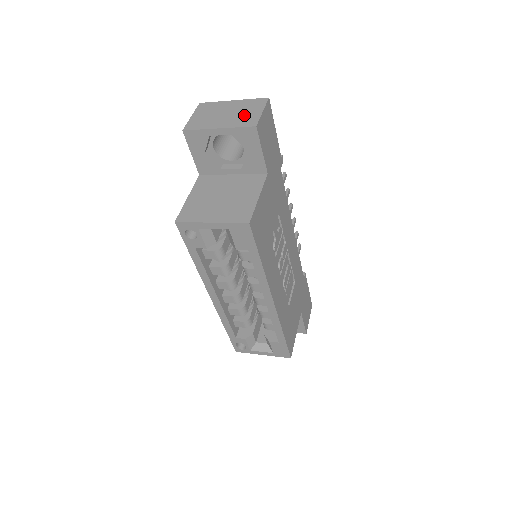
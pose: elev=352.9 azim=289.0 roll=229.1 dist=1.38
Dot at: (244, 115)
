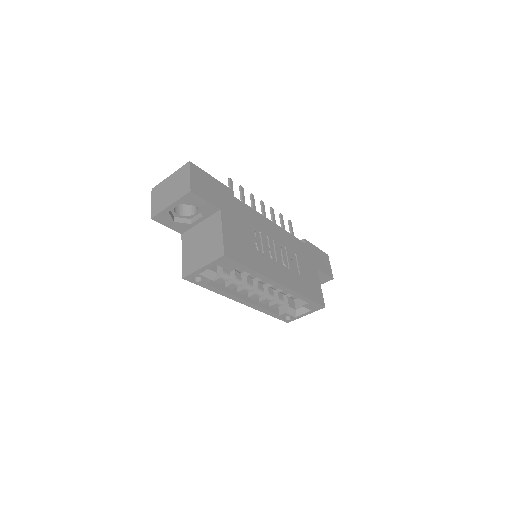
Dot at: (180, 185)
